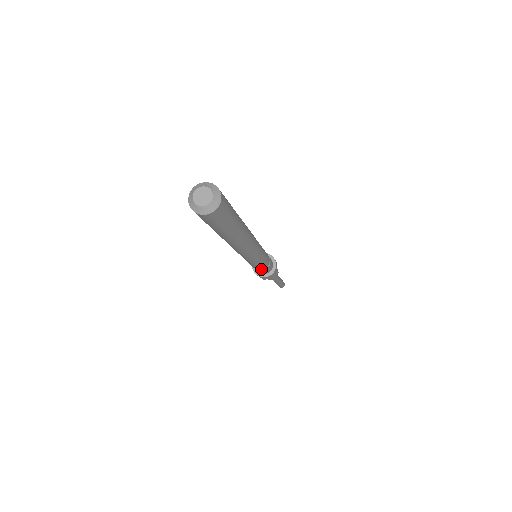
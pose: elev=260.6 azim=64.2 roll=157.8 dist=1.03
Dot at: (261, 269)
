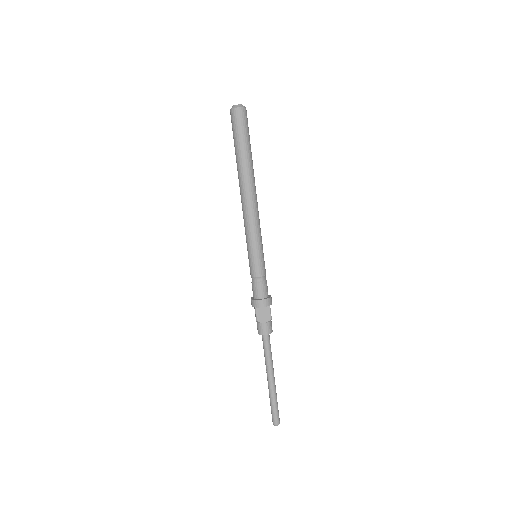
Dot at: (257, 275)
